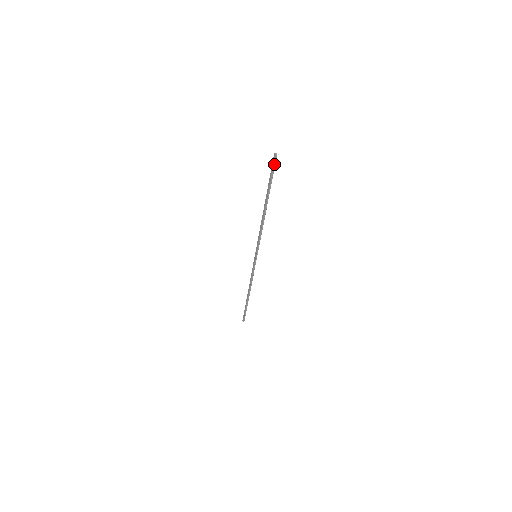
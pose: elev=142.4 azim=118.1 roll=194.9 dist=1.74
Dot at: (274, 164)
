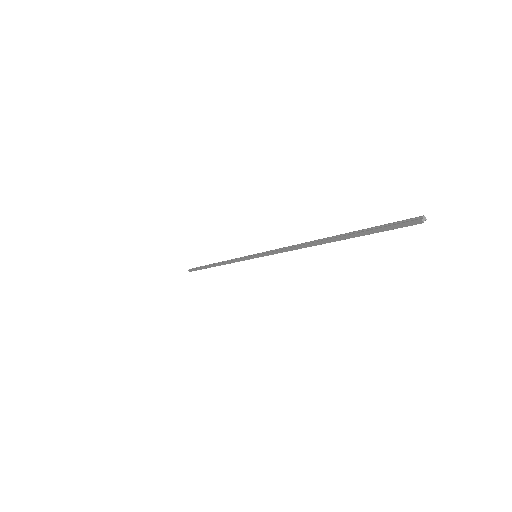
Dot at: (402, 225)
